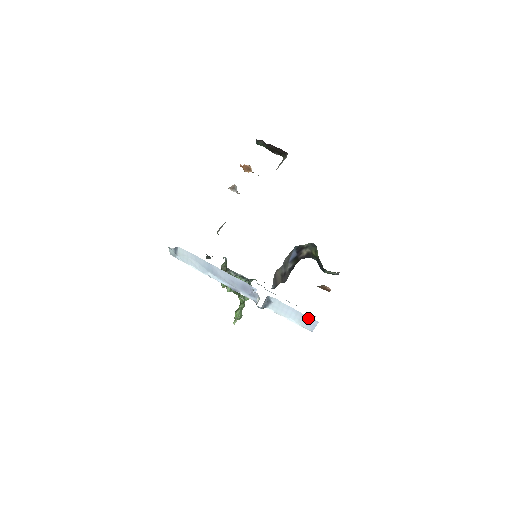
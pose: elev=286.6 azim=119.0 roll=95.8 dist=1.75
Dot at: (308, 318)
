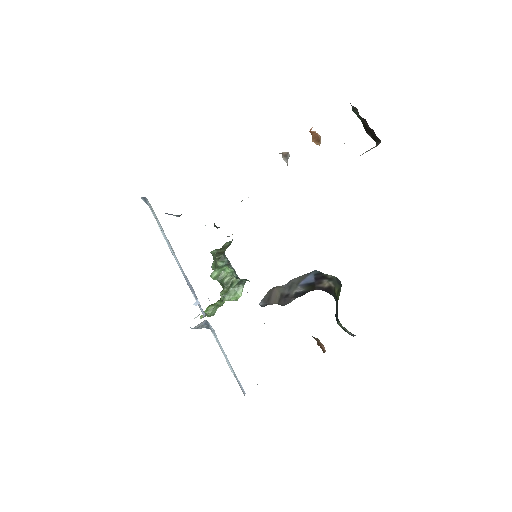
Dot at: occluded
